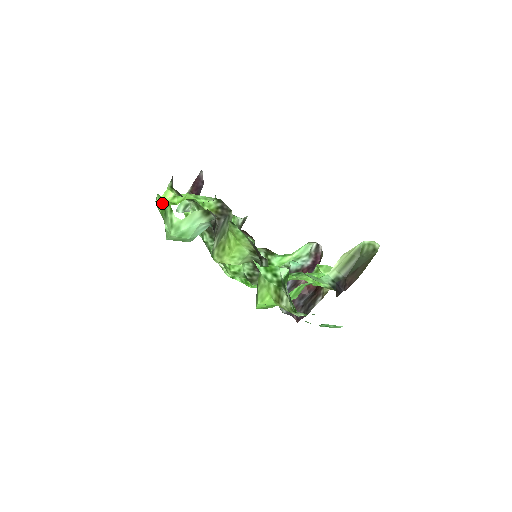
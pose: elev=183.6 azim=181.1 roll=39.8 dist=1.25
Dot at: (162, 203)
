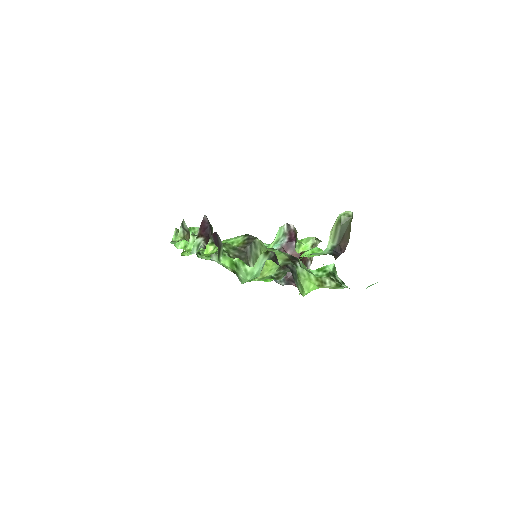
Dot at: (229, 261)
